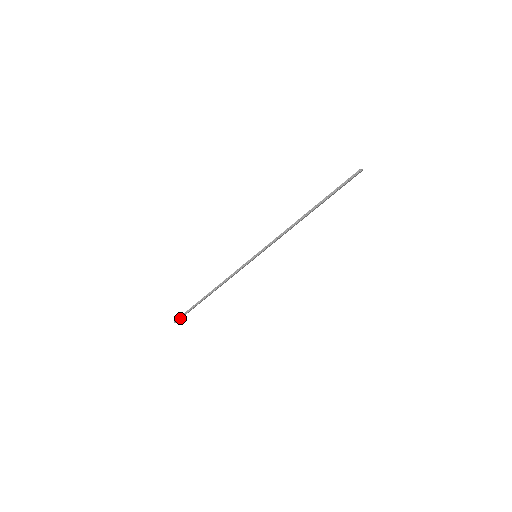
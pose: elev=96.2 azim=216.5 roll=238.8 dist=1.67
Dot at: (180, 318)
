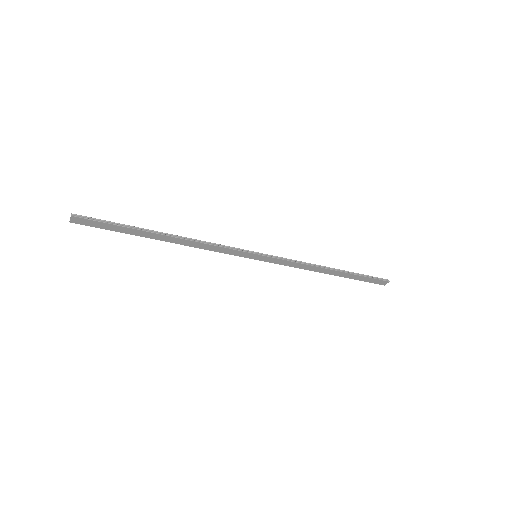
Dot at: (88, 219)
